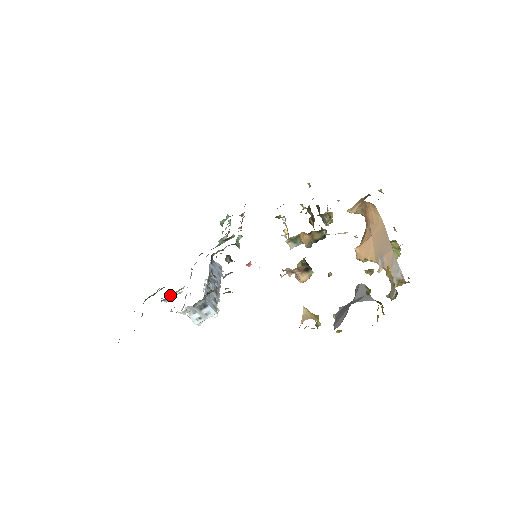
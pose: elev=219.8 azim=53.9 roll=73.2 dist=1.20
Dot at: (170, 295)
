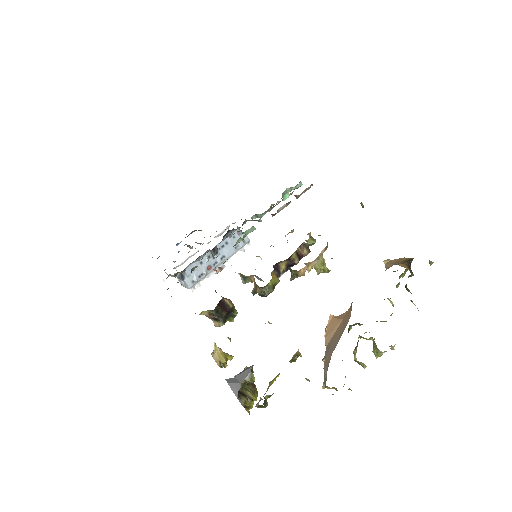
Dot at: occluded
